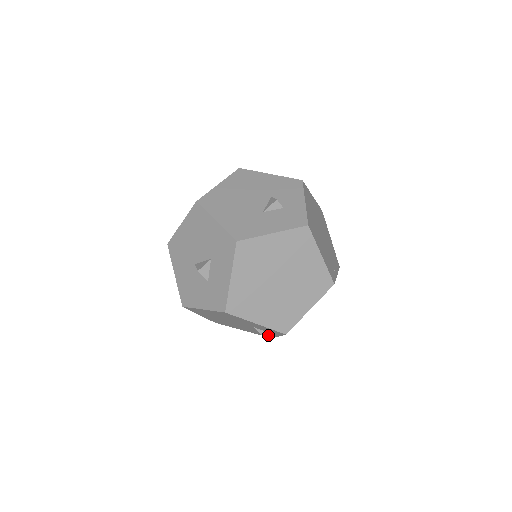
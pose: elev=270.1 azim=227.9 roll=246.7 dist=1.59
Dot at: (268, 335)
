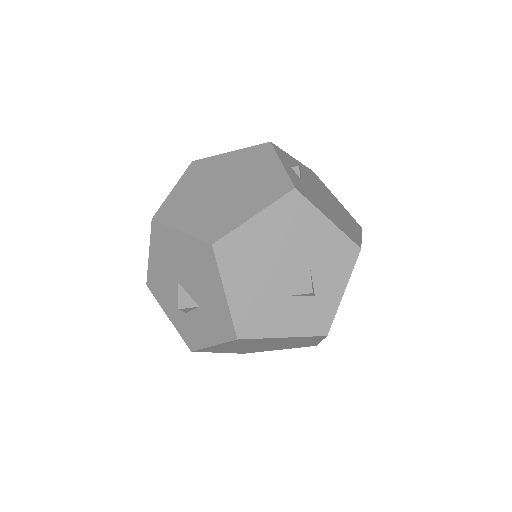
Dot at: occluded
